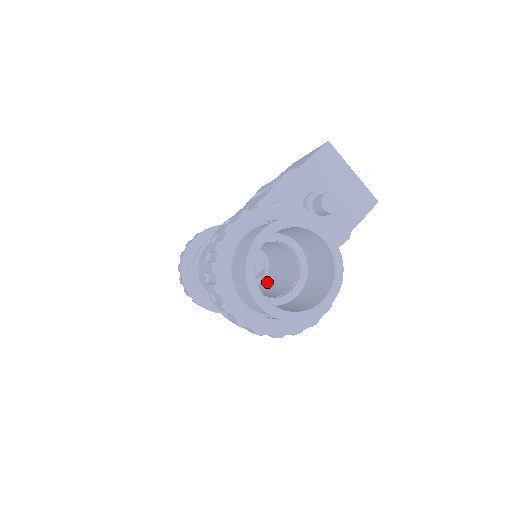
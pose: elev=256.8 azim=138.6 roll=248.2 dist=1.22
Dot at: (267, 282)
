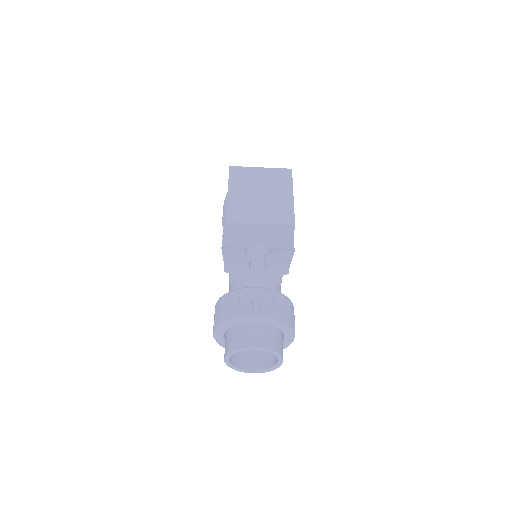
Dot at: occluded
